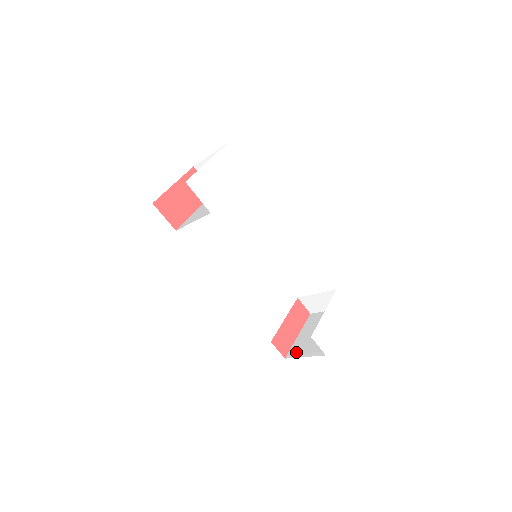
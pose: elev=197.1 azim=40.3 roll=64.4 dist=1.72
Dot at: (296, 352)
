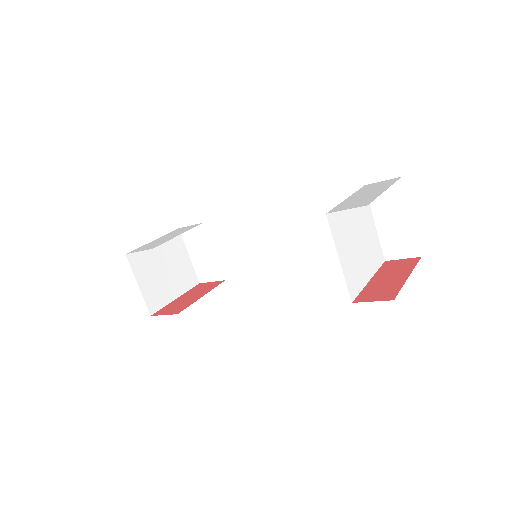
Dot at: occluded
